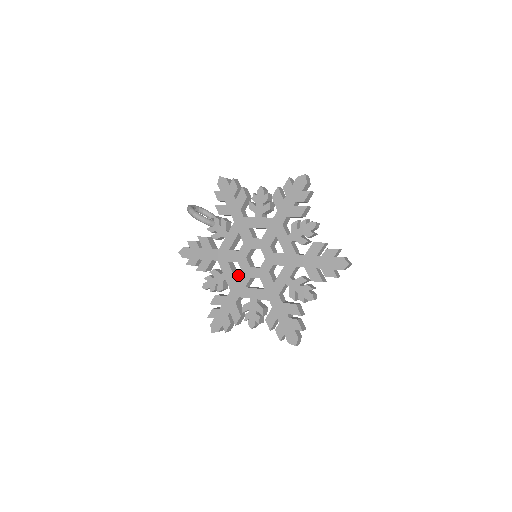
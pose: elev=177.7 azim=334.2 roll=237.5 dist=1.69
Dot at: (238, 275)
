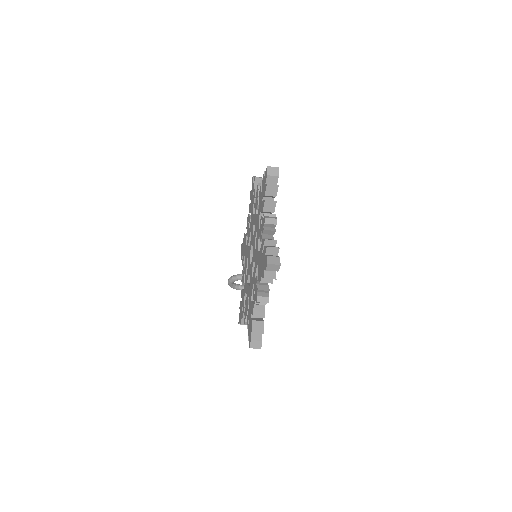
Dot at: occluded
